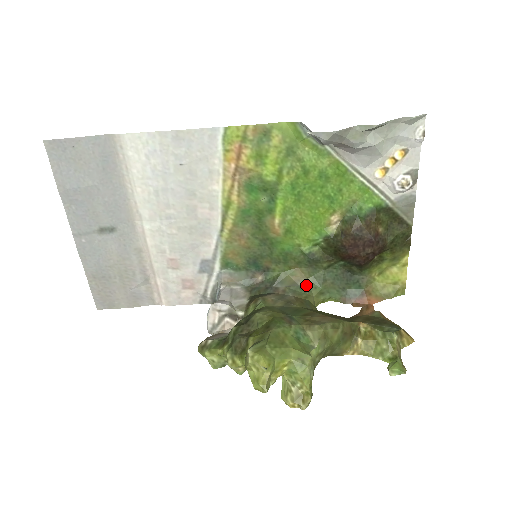
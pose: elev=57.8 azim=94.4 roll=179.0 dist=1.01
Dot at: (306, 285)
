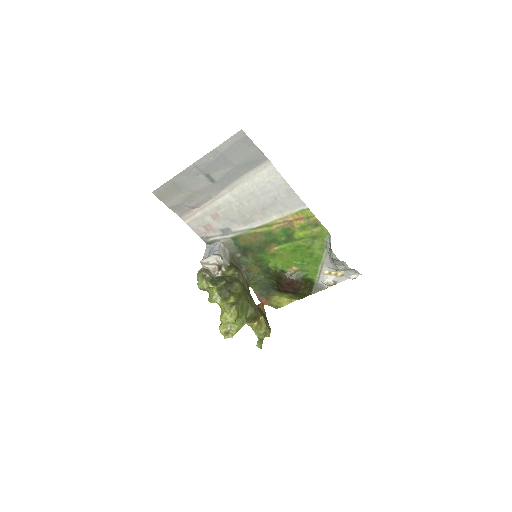
Dot at: (253, 276)
